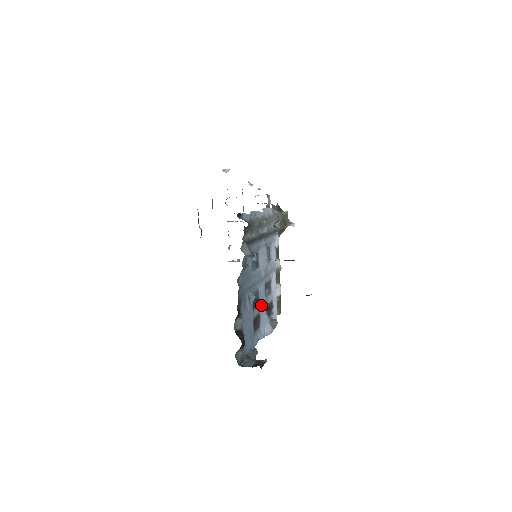
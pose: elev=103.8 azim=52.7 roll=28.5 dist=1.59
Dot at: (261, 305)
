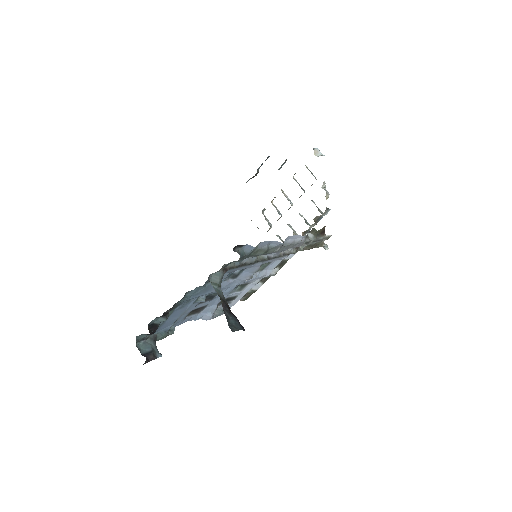
Dot at: (216, 299)
